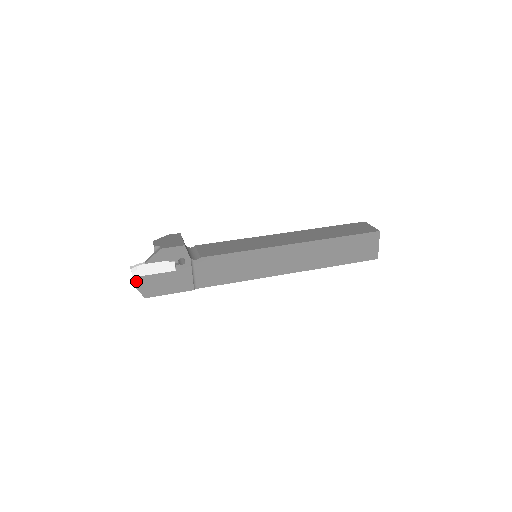
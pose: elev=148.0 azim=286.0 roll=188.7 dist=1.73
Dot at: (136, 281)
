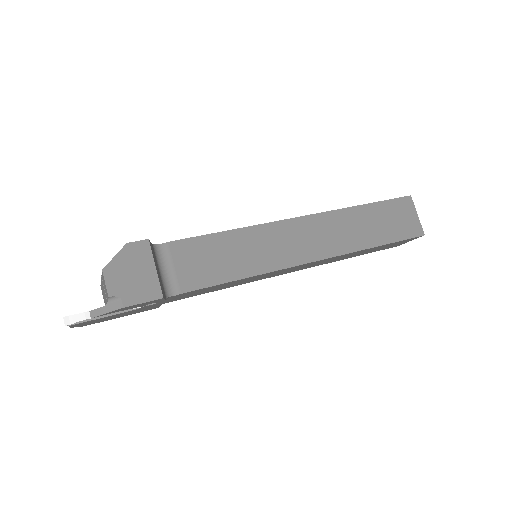
Dot at: (72, 326)
